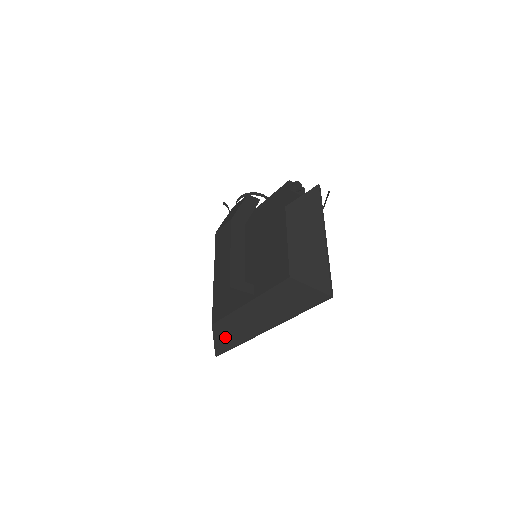
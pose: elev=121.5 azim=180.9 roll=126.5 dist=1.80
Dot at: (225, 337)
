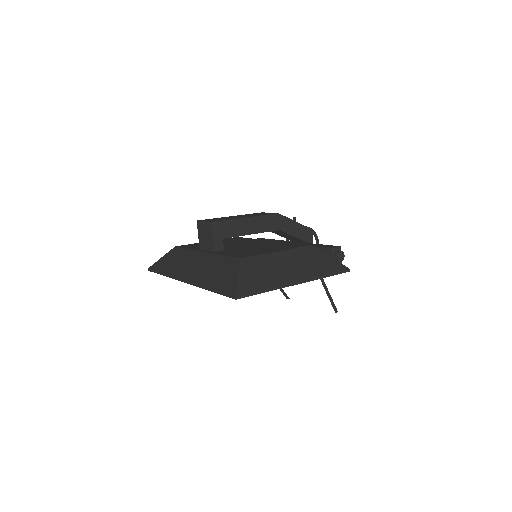
Dot at: (167, 262)
